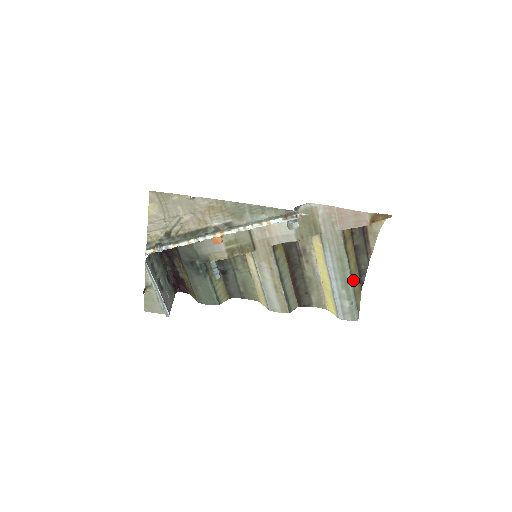
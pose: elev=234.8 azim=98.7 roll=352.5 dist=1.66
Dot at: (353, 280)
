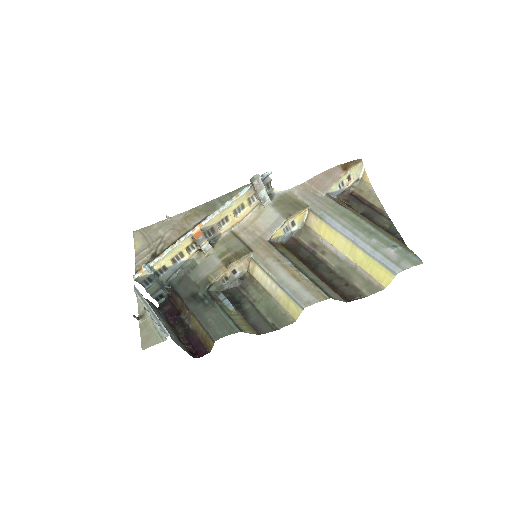
Dot at: (378, 230)
